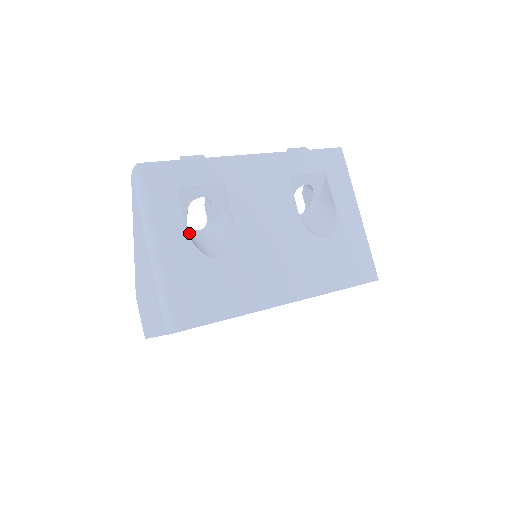
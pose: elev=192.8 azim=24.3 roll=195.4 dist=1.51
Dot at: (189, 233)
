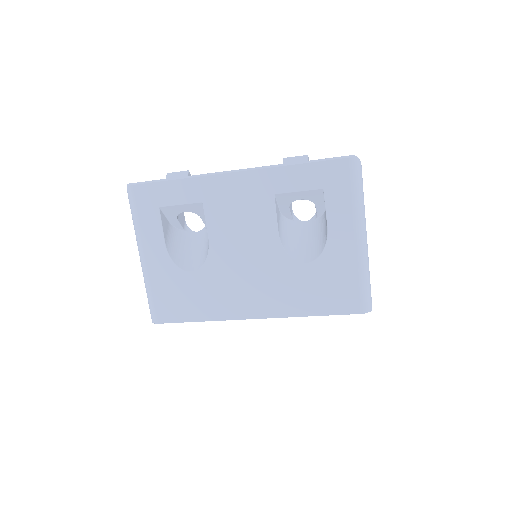
Dot at: (182, 238)
